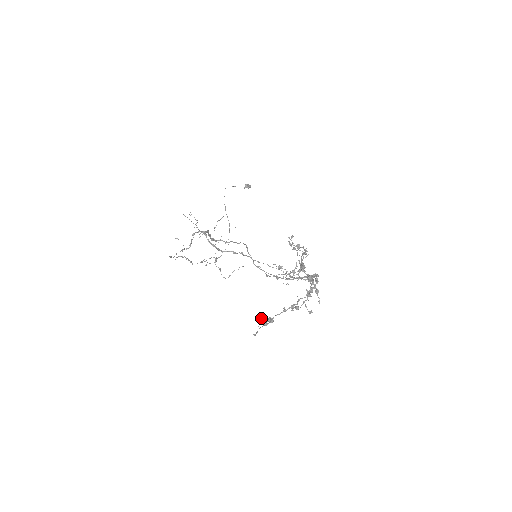
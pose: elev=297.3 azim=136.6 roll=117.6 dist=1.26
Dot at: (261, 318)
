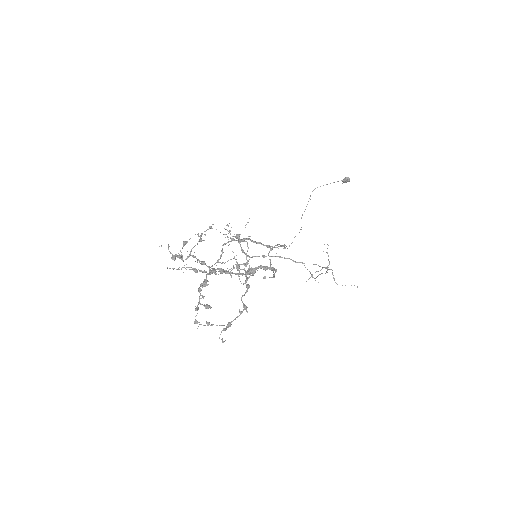
Dot at: (206, 322)
